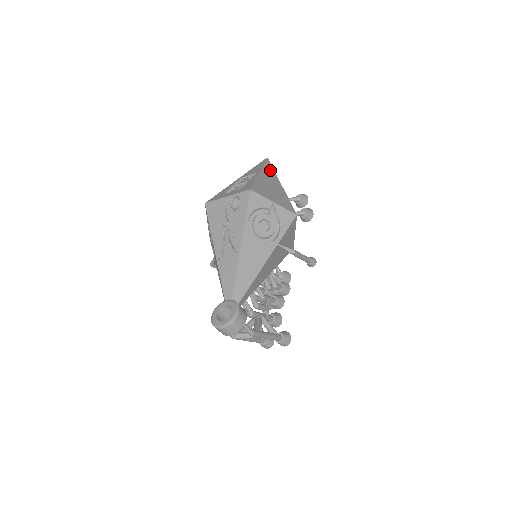
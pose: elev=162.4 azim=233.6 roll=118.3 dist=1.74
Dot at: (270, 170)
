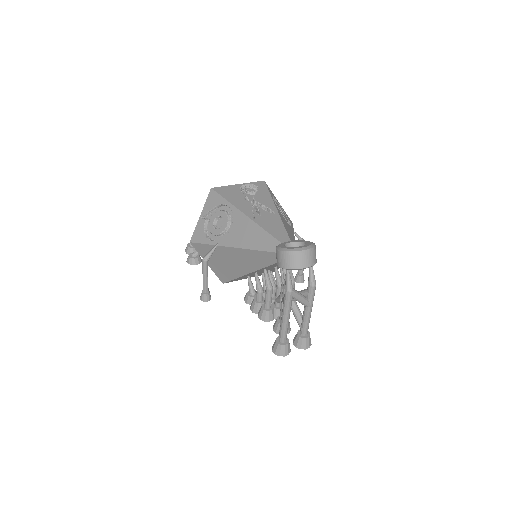
Dot at: occluded
